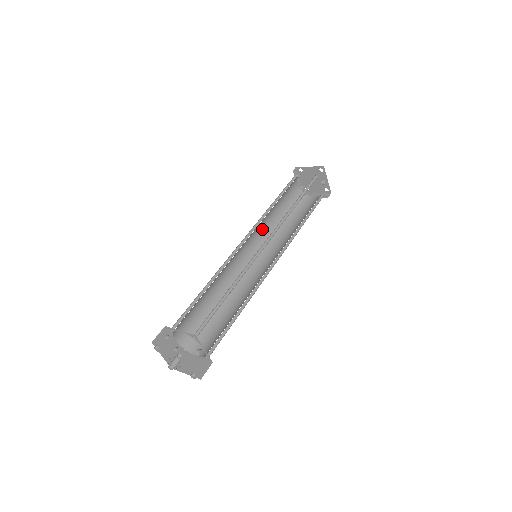
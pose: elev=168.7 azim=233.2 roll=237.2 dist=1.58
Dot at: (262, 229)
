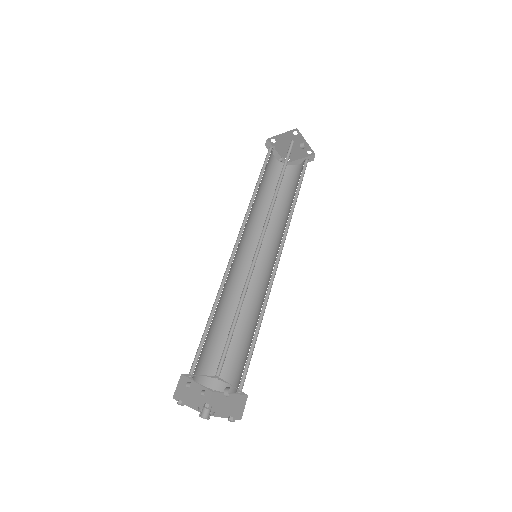
Dot at: (253, 222)
